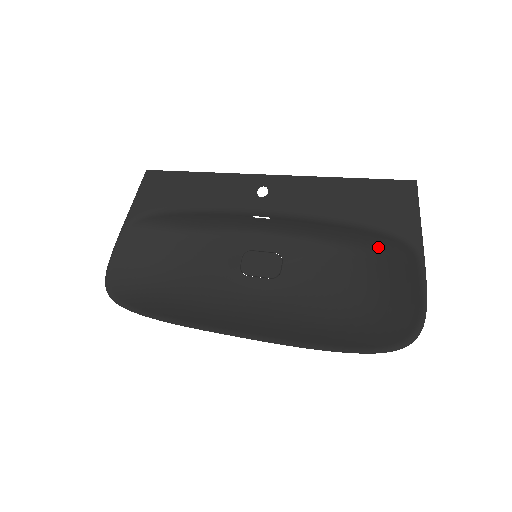
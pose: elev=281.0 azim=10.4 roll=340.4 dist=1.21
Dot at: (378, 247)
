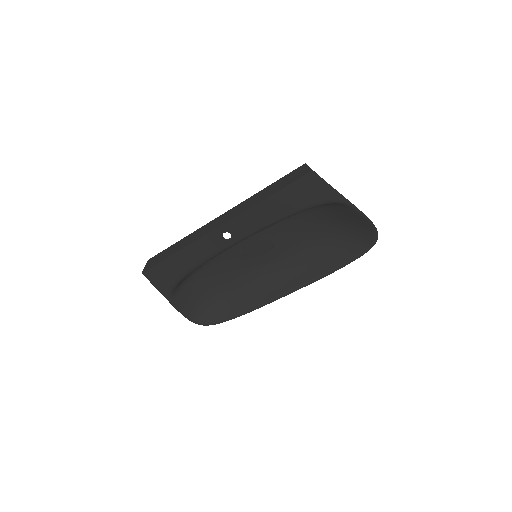
Dot at: (318, 206)
